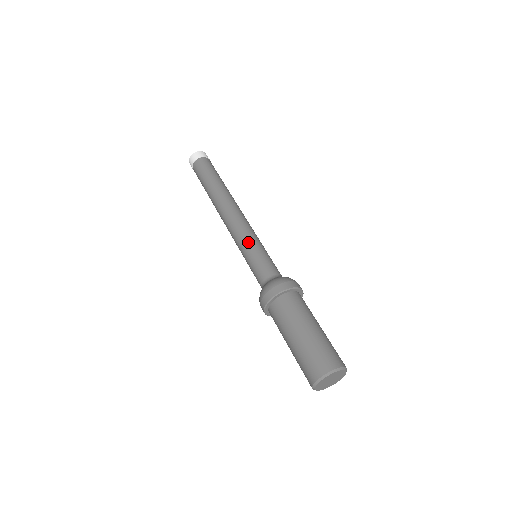
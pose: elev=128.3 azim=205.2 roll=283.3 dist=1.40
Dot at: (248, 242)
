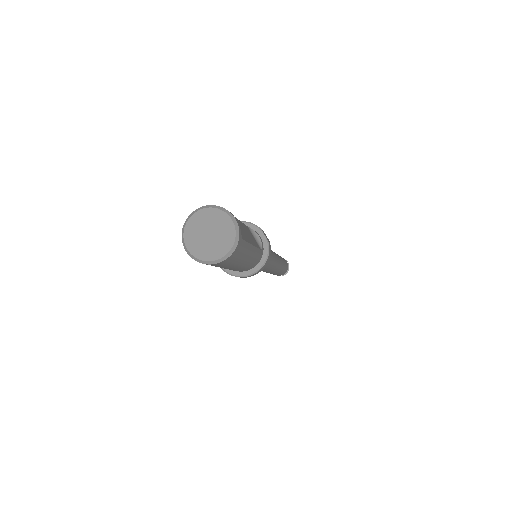
Dot at: occluded
